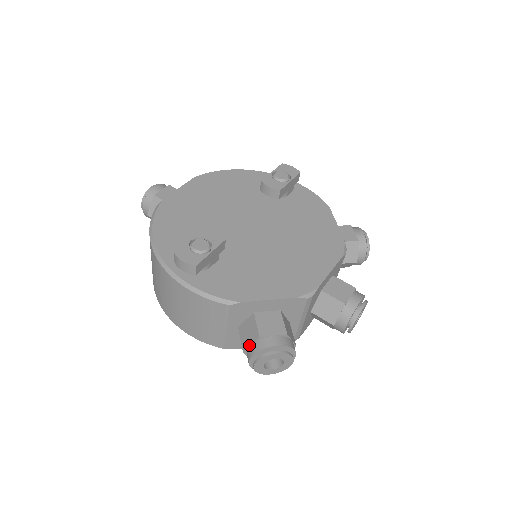
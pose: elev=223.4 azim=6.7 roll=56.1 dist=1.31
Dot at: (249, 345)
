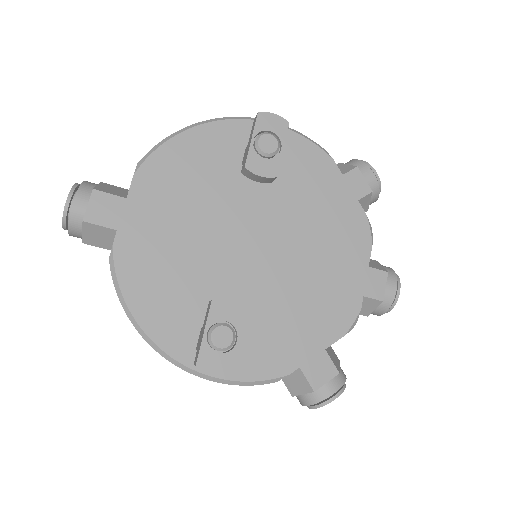
Dot at: (300, 394)
